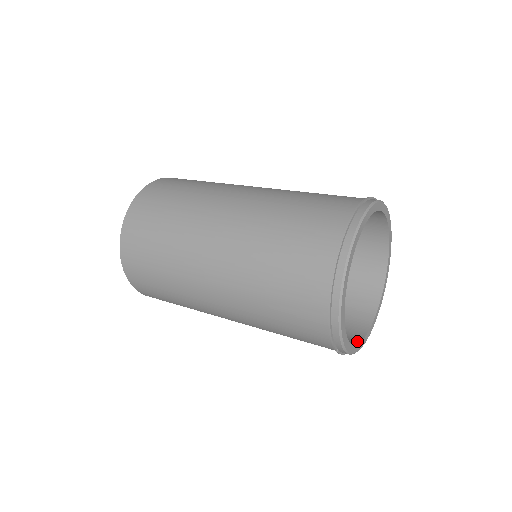
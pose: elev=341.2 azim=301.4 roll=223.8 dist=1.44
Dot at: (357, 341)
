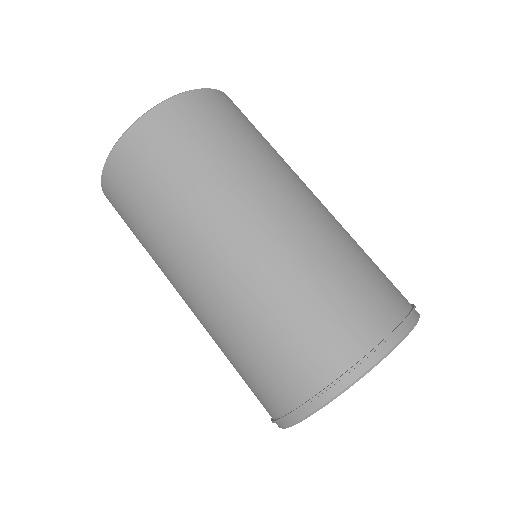
Dot at: occluded
